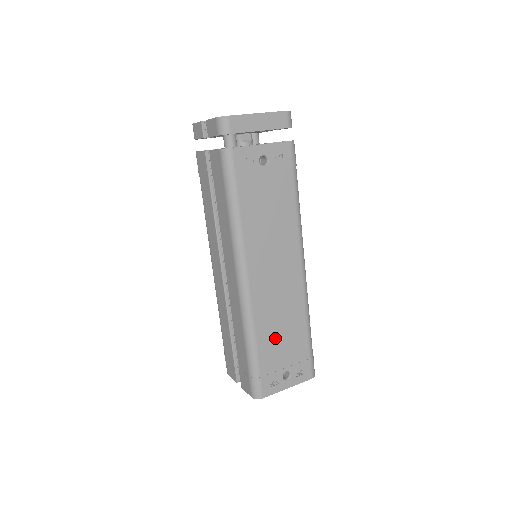
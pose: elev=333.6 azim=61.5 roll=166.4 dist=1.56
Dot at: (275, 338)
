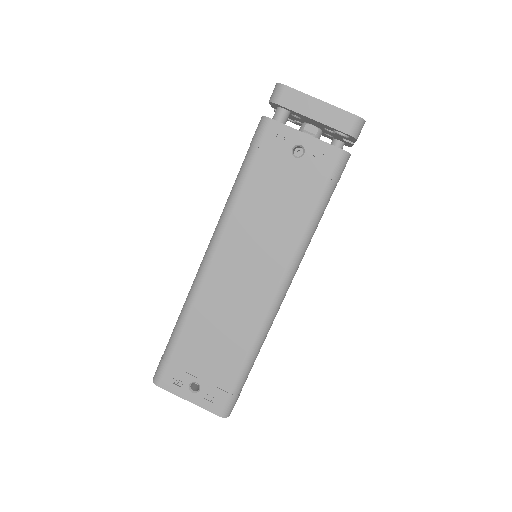
Dot at: (205, 339)
